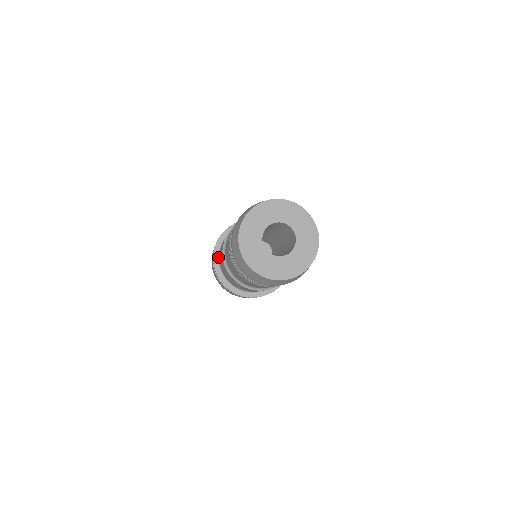
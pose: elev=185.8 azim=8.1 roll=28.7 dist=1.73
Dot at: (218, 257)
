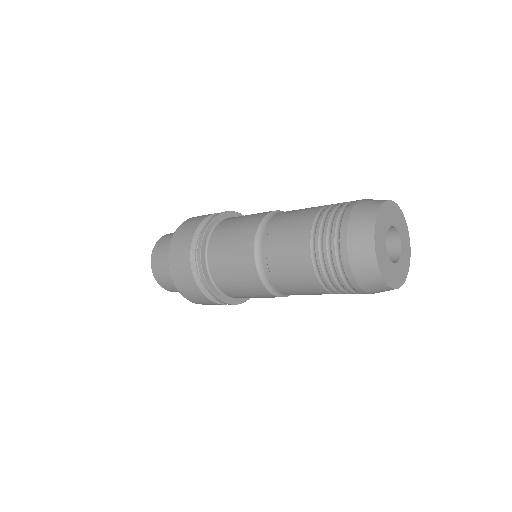
Dot at: (205, 261)
